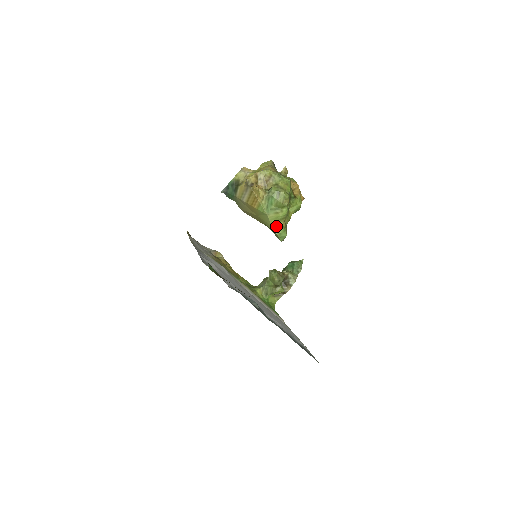
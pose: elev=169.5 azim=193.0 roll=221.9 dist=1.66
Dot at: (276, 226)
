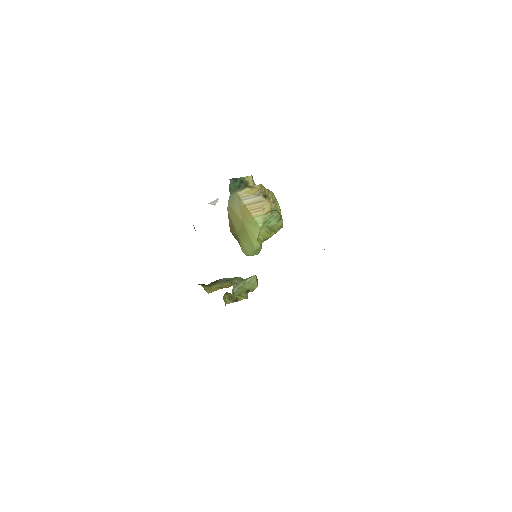
Dot at: (259, 241)
